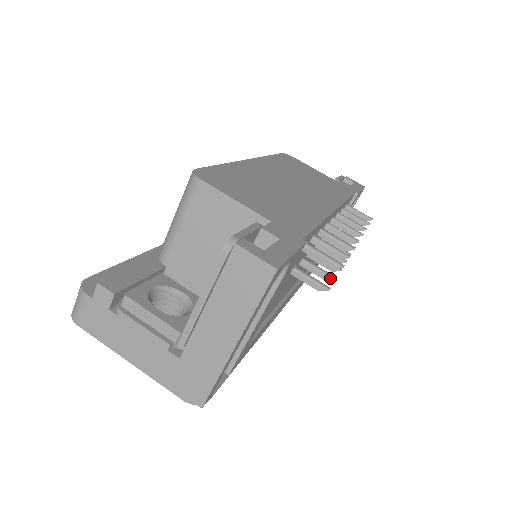
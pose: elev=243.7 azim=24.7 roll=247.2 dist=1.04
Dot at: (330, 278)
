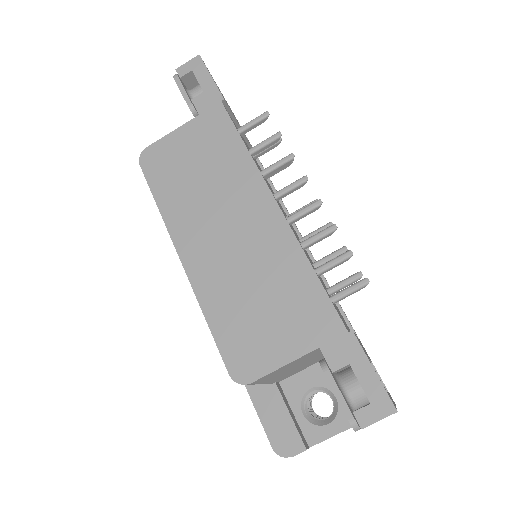
Dot at: occluded
